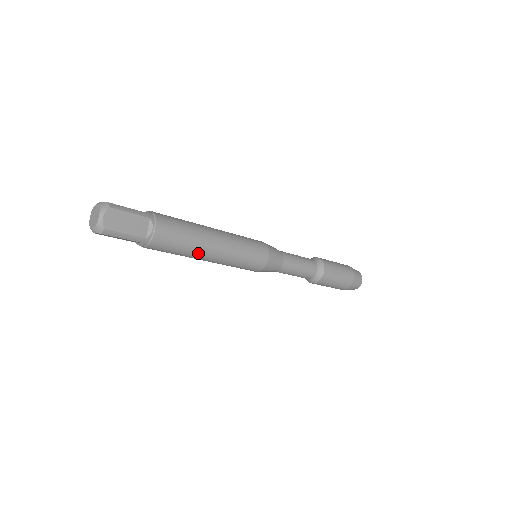
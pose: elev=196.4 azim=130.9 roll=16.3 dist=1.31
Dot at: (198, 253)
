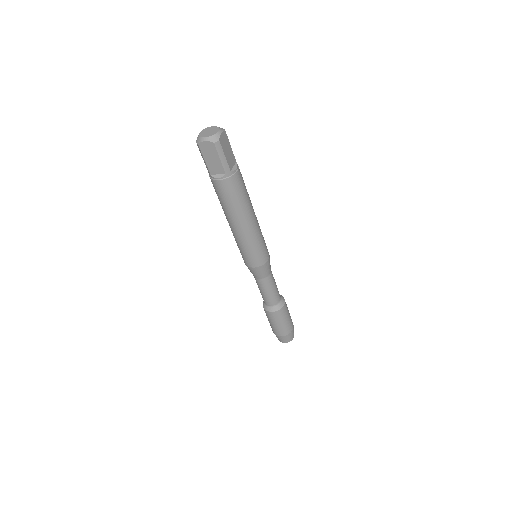
Dot at: (244, 213)
